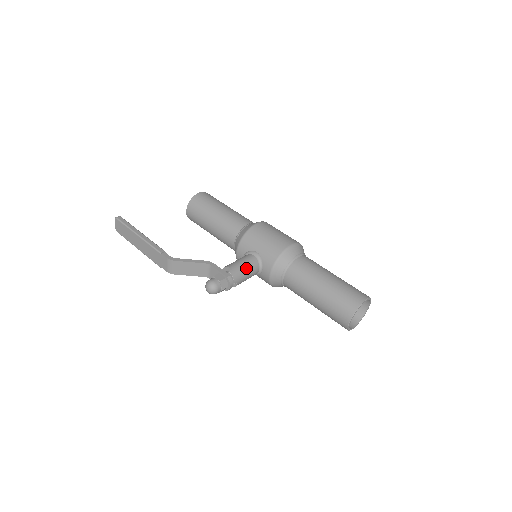
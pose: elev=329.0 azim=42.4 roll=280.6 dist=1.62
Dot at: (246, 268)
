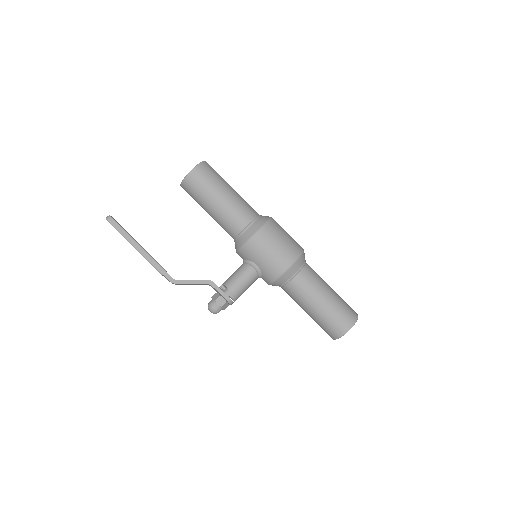
Dot at: (246, 286)
